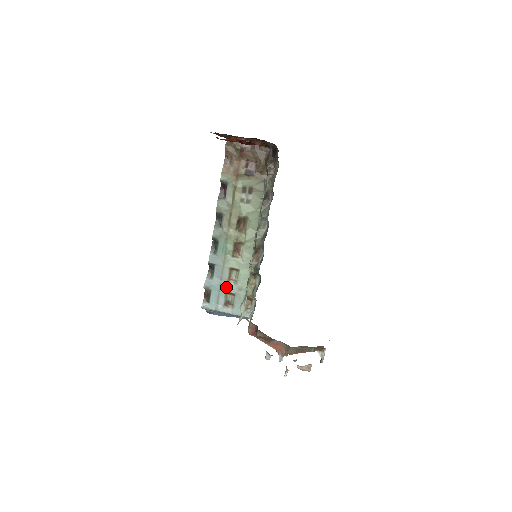
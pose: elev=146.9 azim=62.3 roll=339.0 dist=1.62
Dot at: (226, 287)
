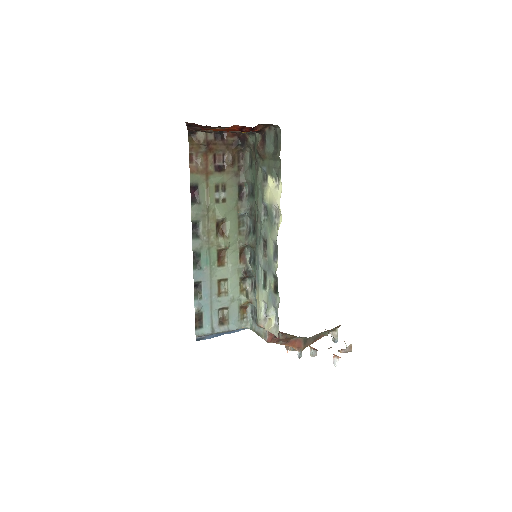
Dot at: (218, 303)
